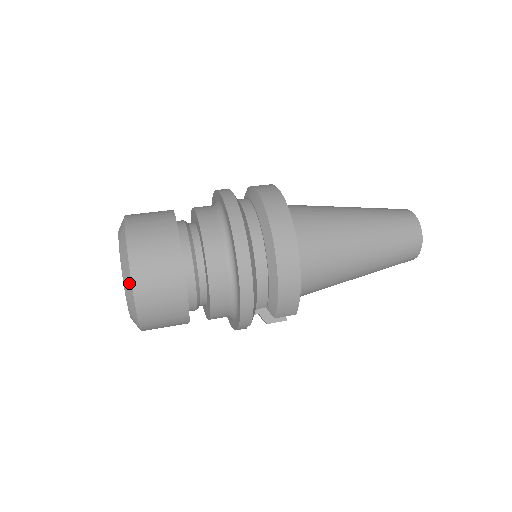
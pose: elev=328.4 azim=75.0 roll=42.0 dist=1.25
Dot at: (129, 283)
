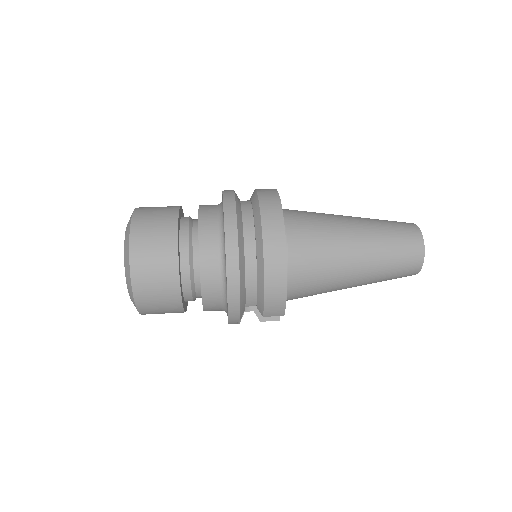
Dot at: (128, 270)
